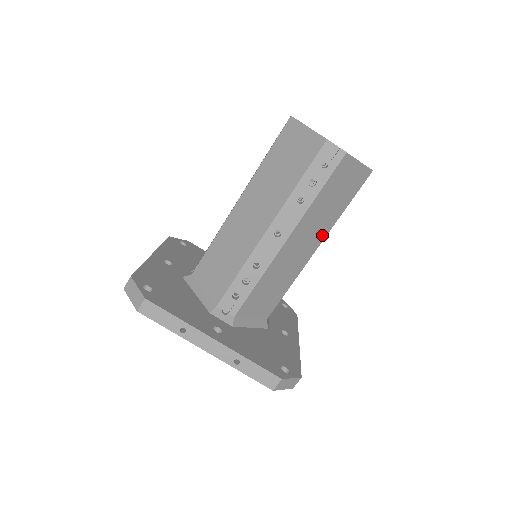
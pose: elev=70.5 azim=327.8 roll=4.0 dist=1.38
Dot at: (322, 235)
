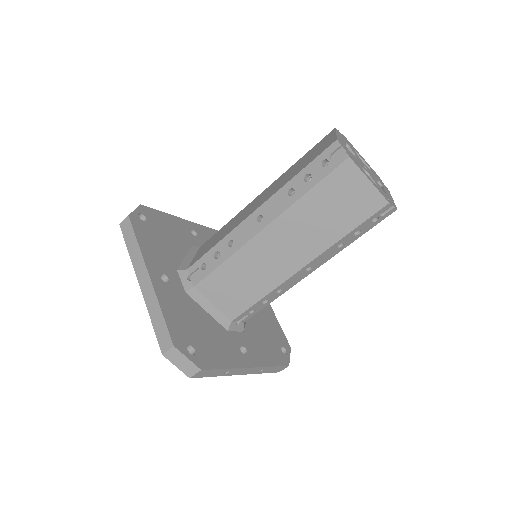
Dot at: occluded
